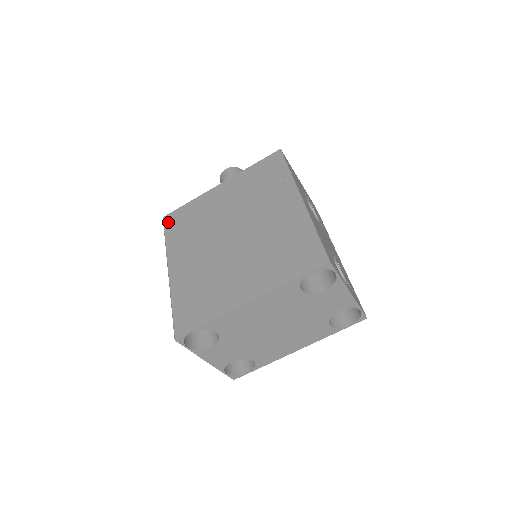
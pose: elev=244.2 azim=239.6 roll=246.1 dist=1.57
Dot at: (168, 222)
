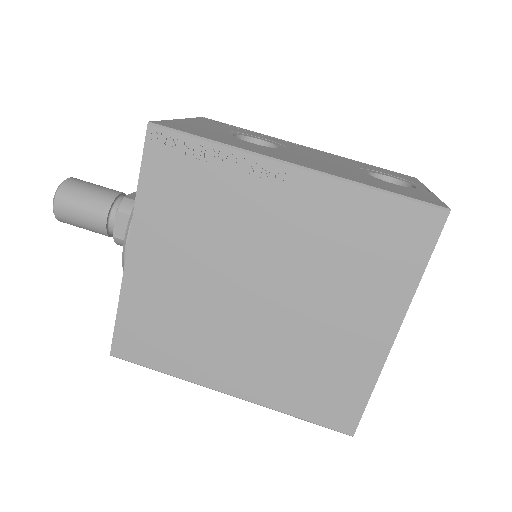
Dot at: (130, 354)
